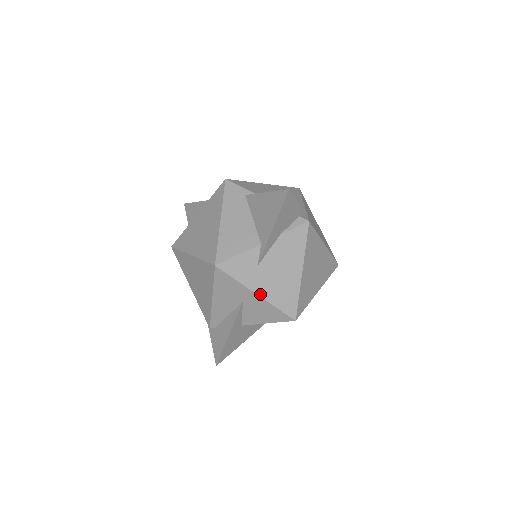
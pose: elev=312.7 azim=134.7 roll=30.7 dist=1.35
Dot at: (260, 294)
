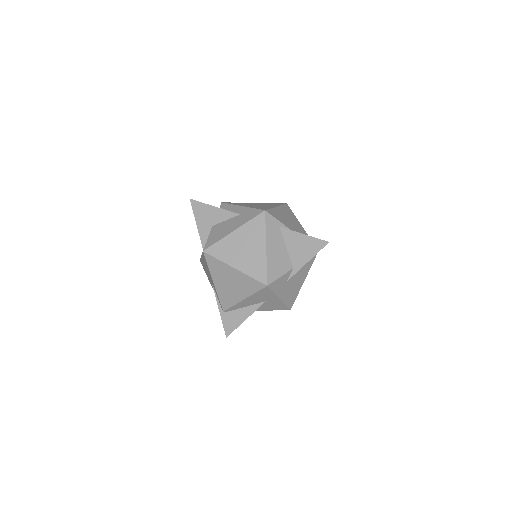
Dot at: (281, 298)
